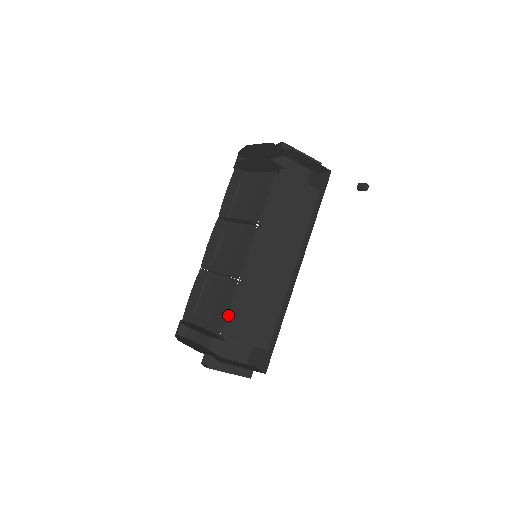
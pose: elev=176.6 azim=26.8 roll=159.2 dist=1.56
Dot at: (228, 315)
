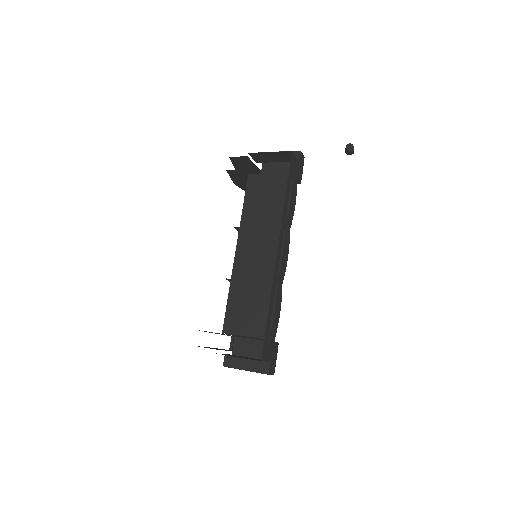
Dot at: occluded
